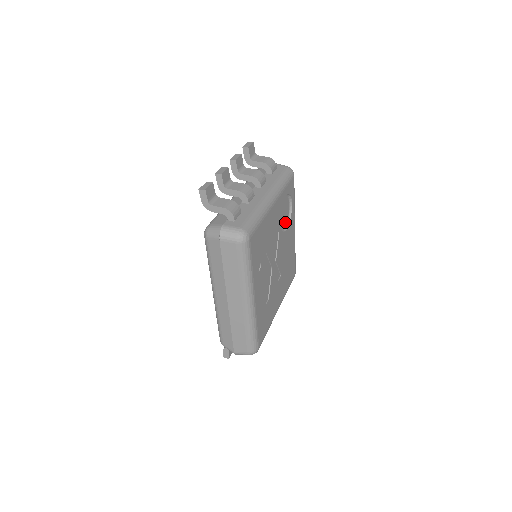
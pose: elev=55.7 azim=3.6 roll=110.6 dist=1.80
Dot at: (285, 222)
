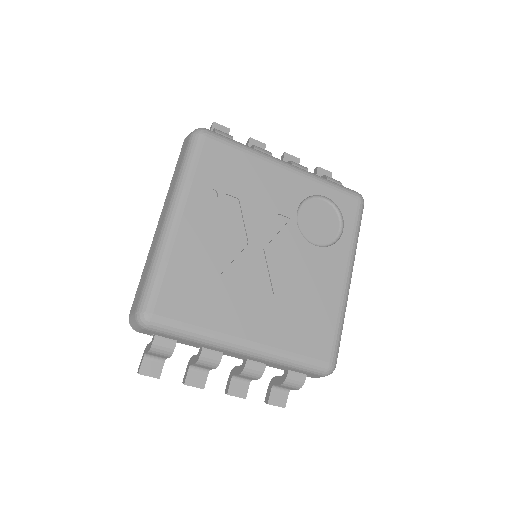
Dot at: (319, 240)
